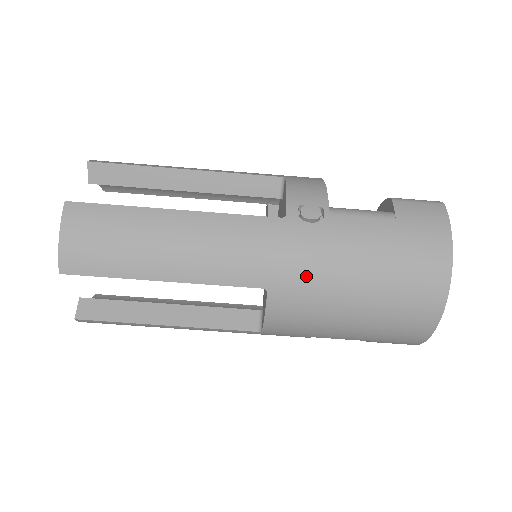
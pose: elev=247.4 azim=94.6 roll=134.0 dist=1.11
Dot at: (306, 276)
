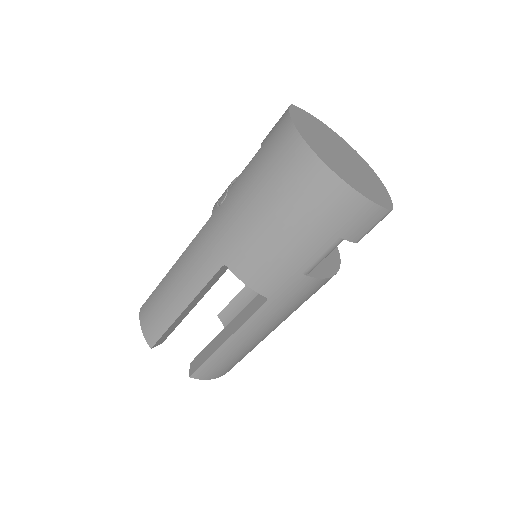
Dot at: (233, 235)
